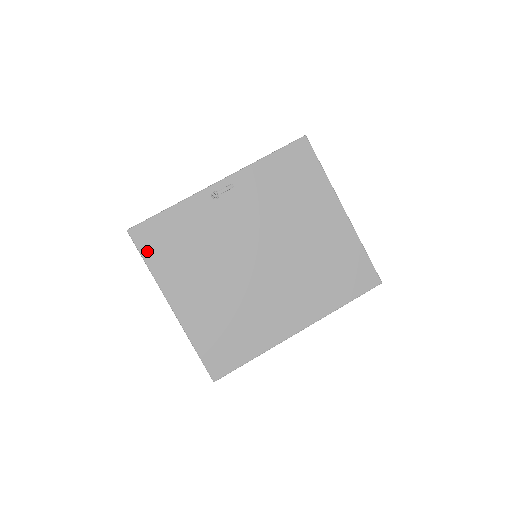
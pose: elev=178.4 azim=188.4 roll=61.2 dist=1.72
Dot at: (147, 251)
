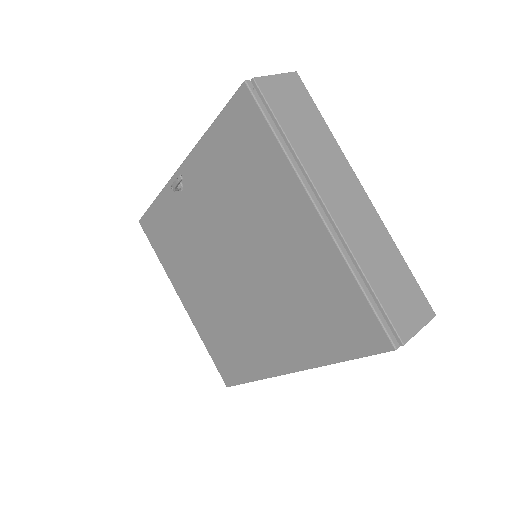
Dot at: (154, 244)
